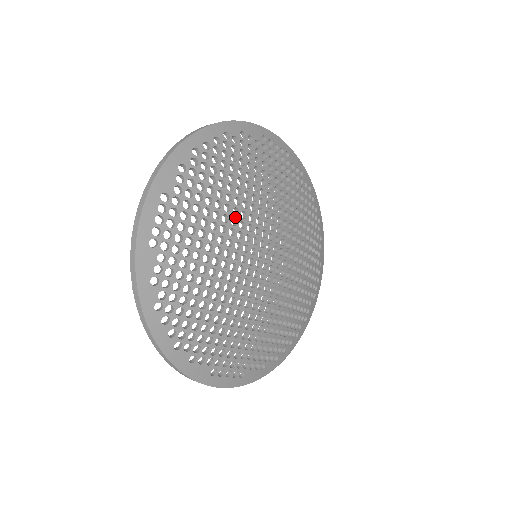
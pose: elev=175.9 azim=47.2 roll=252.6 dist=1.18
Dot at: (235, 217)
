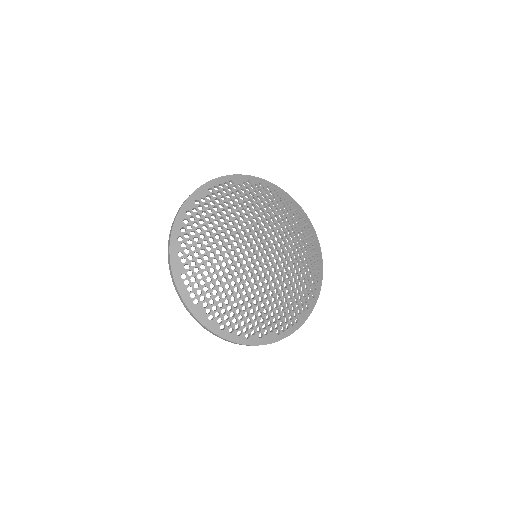
Dot at: (226, 252)
